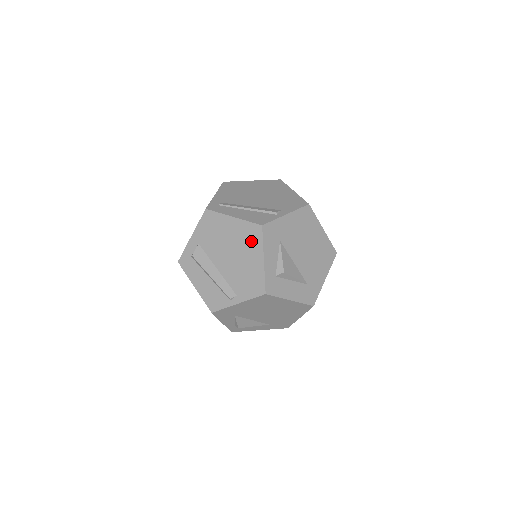
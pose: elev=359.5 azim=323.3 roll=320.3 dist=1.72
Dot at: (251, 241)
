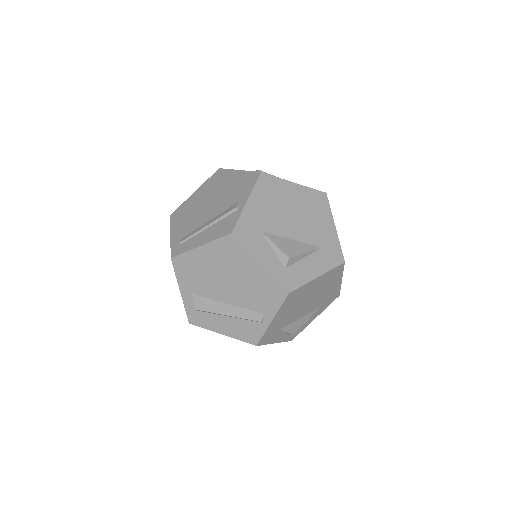
Dot at: (234, 255)
